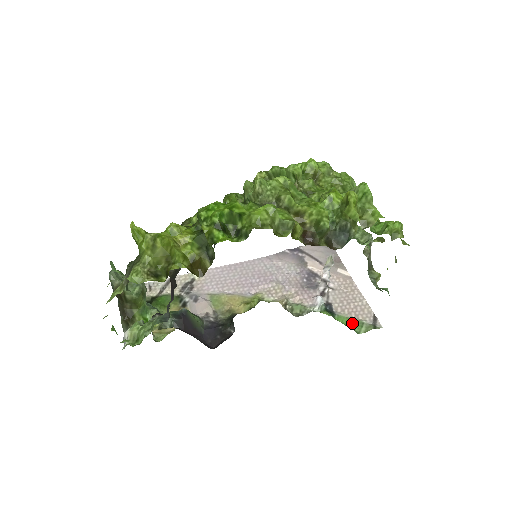
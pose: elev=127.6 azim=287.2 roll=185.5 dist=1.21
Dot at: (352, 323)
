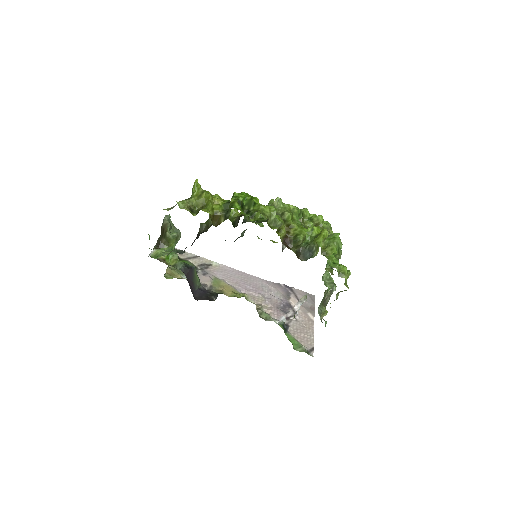
Dot at: (294, 342)
